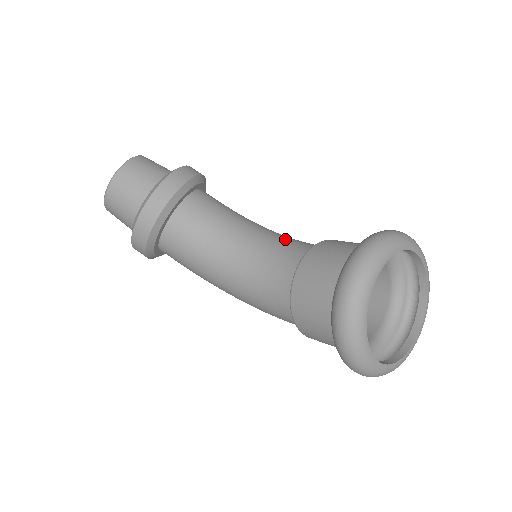
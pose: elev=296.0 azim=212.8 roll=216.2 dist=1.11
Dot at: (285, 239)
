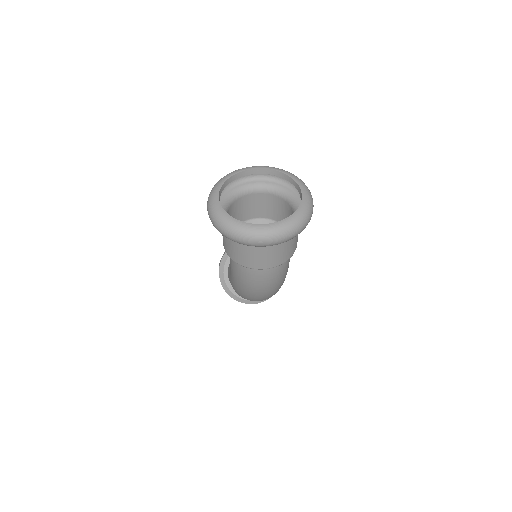
Dot at: occluded
